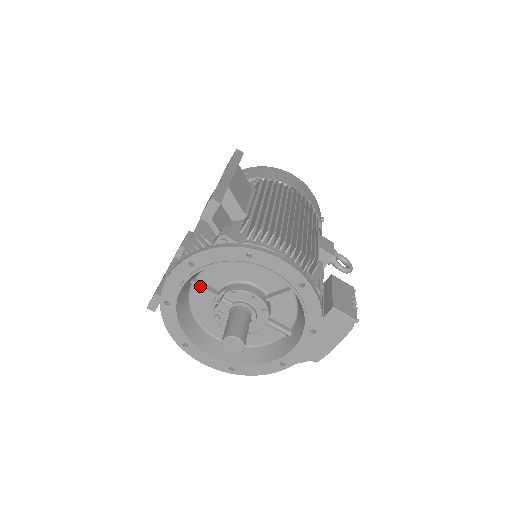
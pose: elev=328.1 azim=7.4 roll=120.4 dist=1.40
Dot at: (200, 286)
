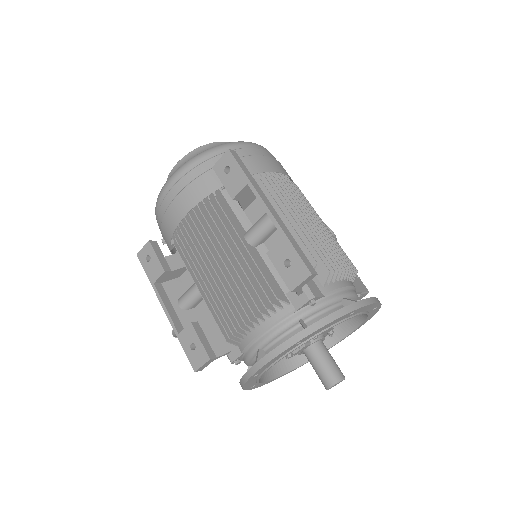
Dot at: occluded
